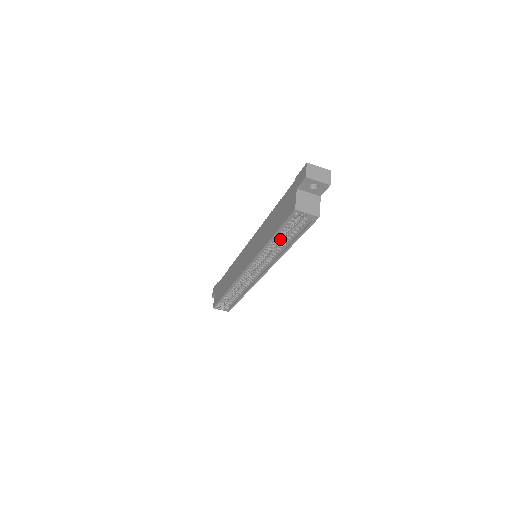
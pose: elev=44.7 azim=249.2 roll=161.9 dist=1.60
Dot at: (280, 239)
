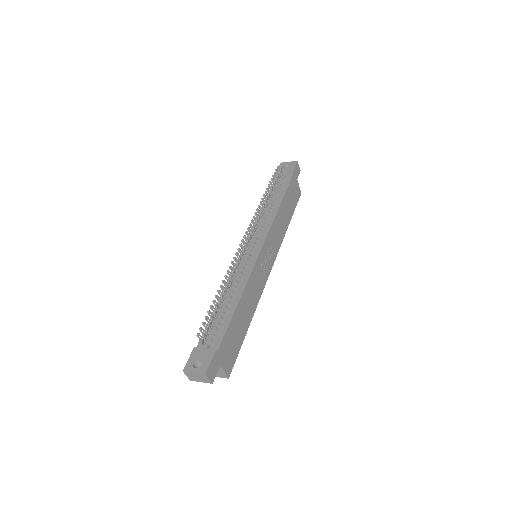
Dot at: occluded
